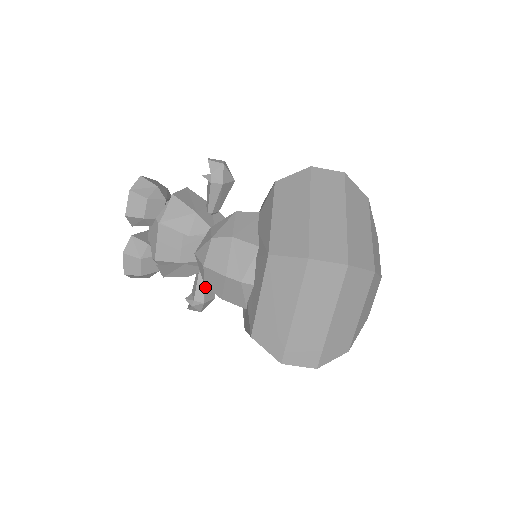
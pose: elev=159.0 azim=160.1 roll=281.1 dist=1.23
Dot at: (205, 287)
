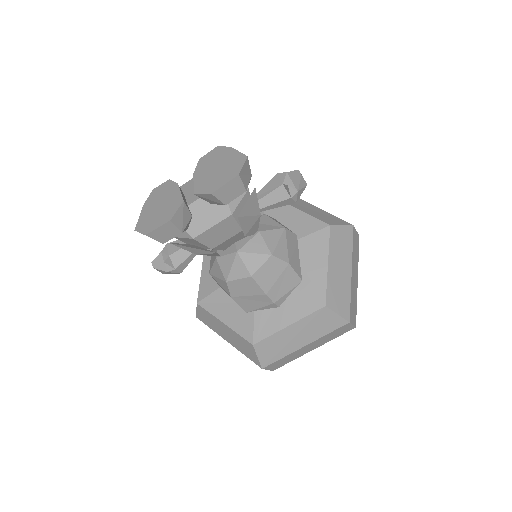
Dot at: (191, 259)
